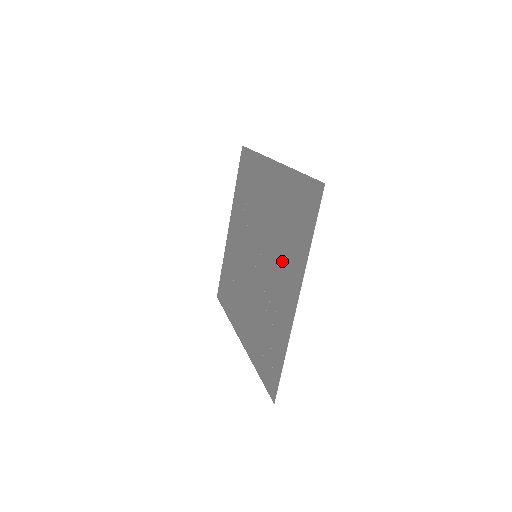
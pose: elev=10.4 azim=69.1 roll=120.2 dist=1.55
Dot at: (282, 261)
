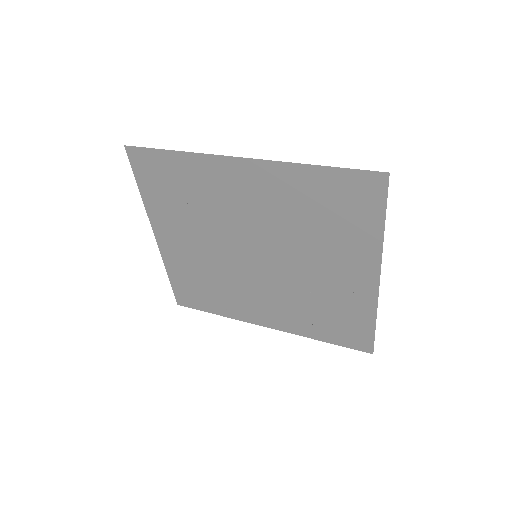
Dot at: (326, 252)
